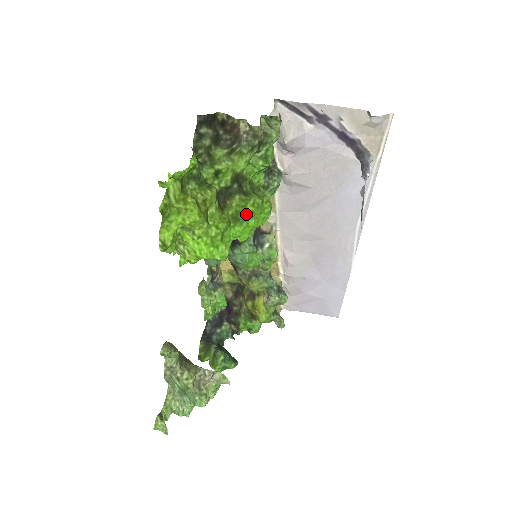
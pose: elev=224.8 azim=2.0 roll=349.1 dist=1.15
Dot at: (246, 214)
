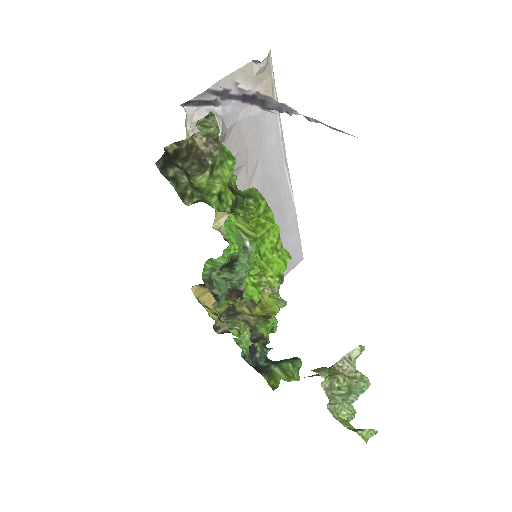
Dot at: (264, 211)
